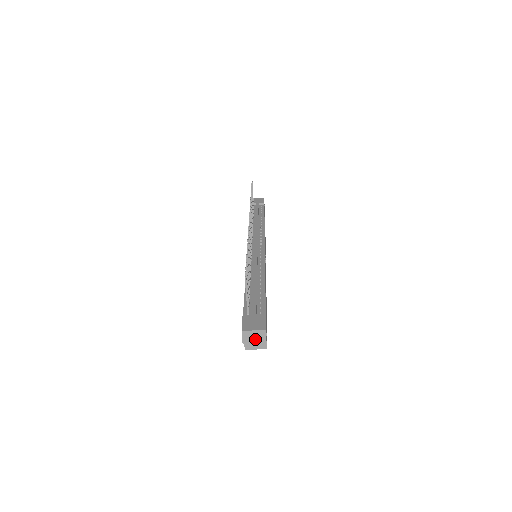
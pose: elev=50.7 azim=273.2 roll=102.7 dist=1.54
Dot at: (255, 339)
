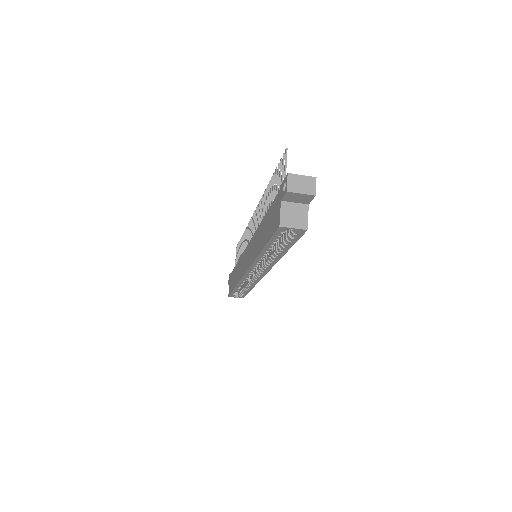
Dot at: (302, 187)
